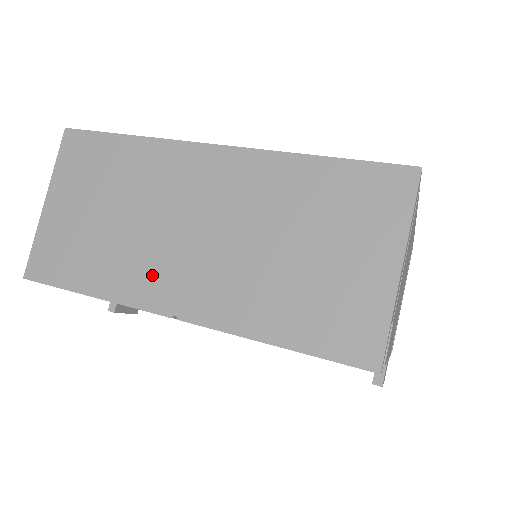
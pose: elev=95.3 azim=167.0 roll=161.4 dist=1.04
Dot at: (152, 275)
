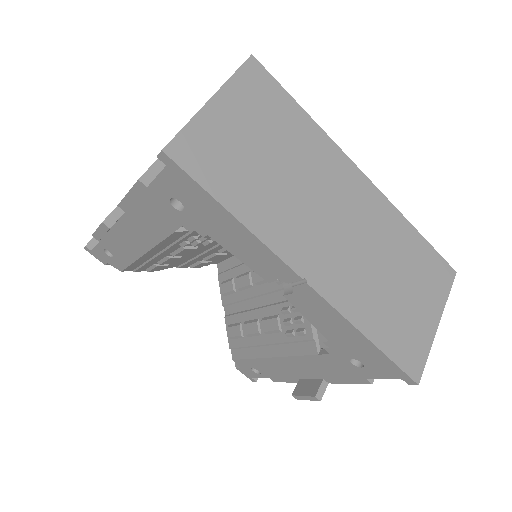
Dot at: (296, 235)
